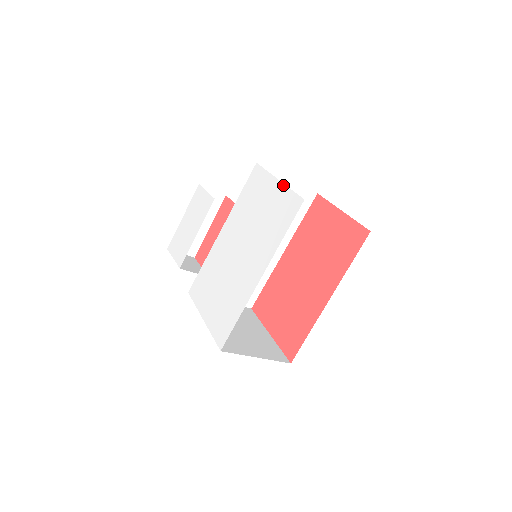
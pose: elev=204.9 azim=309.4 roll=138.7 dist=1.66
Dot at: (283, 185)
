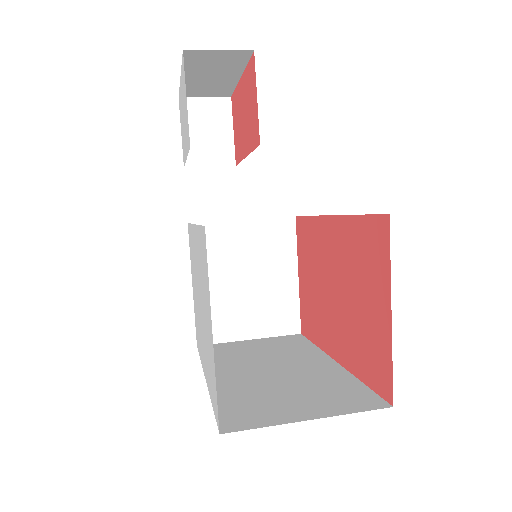
Dot at: (213, 357)
